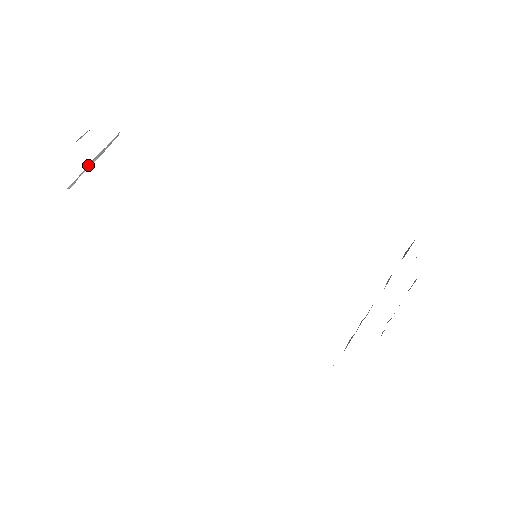
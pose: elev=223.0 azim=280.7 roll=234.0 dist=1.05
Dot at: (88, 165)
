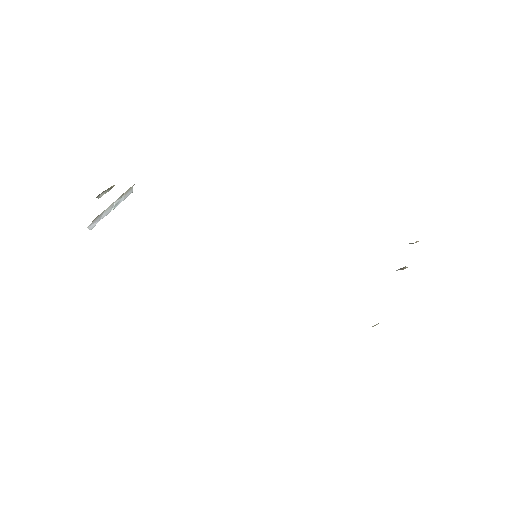
Dot at: (106, 210)
